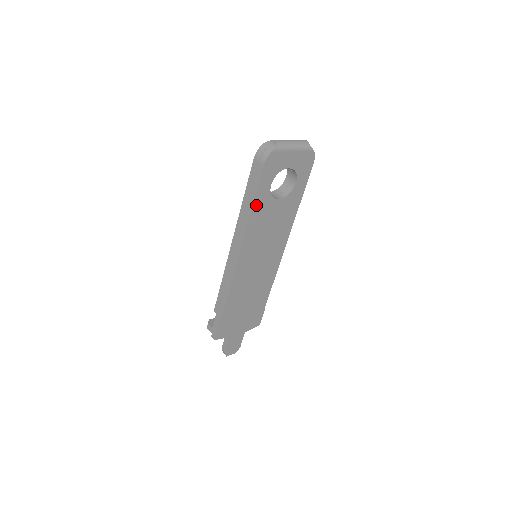
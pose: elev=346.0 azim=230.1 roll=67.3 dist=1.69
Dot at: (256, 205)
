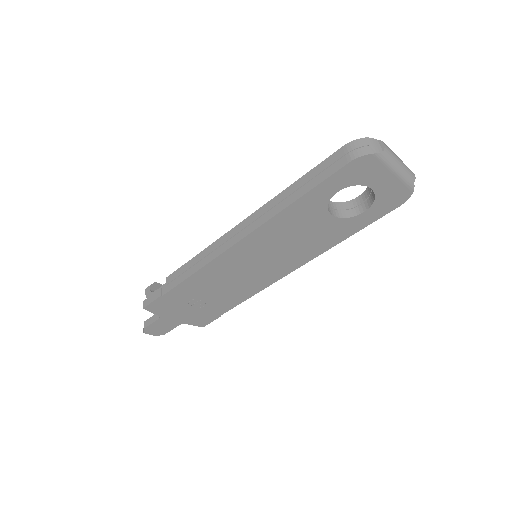
Dot at: (303, 201)
